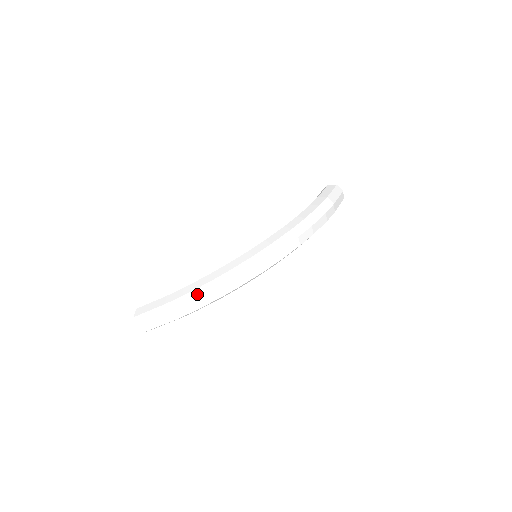
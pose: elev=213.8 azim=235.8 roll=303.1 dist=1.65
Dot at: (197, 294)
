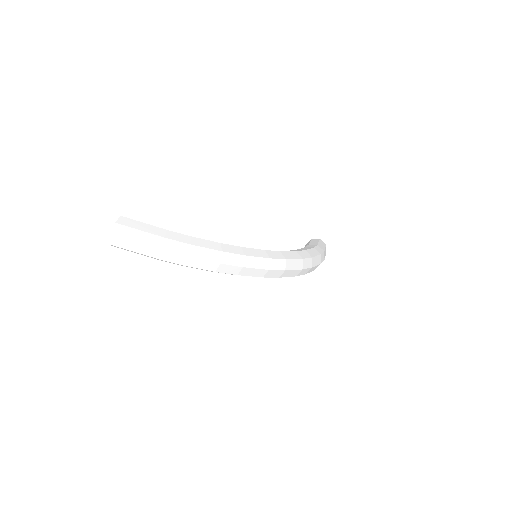
Dot at: (204, 253)
